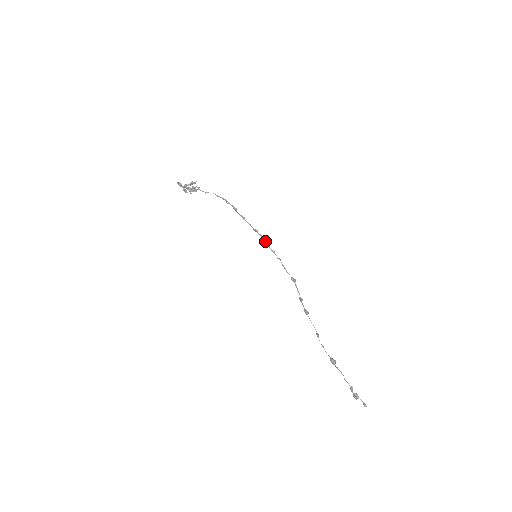
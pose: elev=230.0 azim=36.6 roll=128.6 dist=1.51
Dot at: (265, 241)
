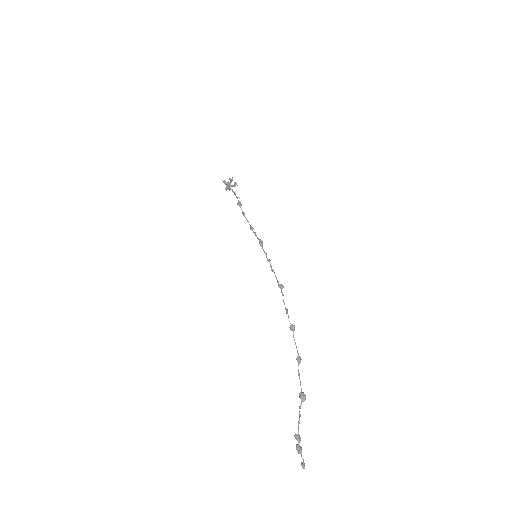
Dot at: (258, 239)
